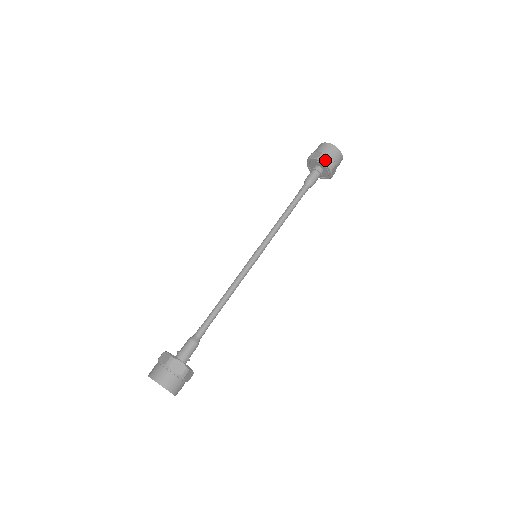
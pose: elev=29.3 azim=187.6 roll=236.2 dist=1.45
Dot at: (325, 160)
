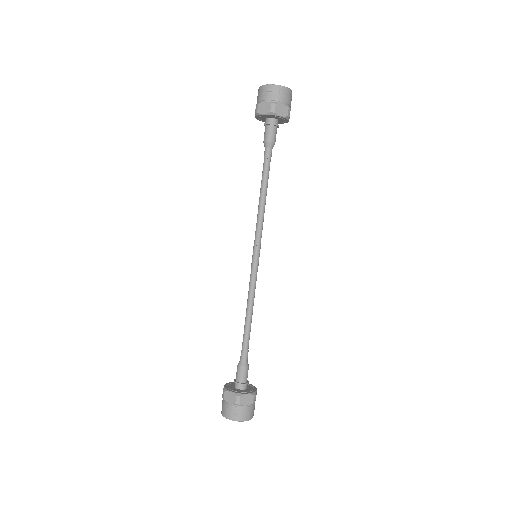
Dot at: (279, 112)
